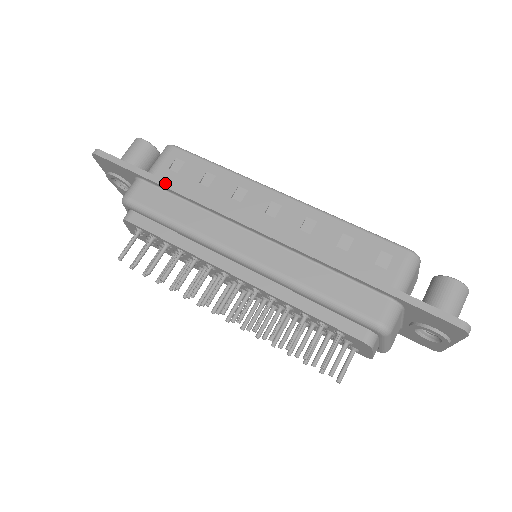
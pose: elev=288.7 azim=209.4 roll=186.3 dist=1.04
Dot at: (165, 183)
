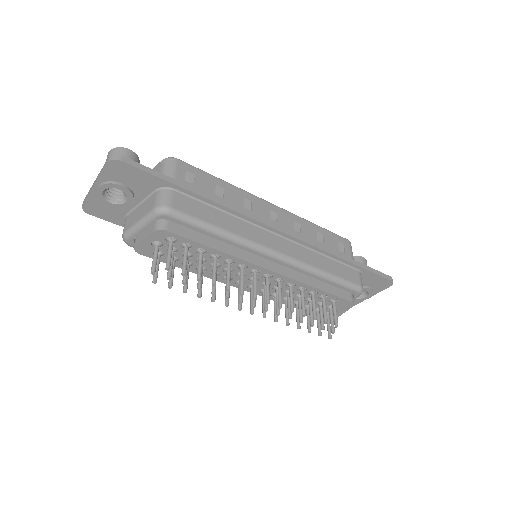
Dot at: (201, 193)
